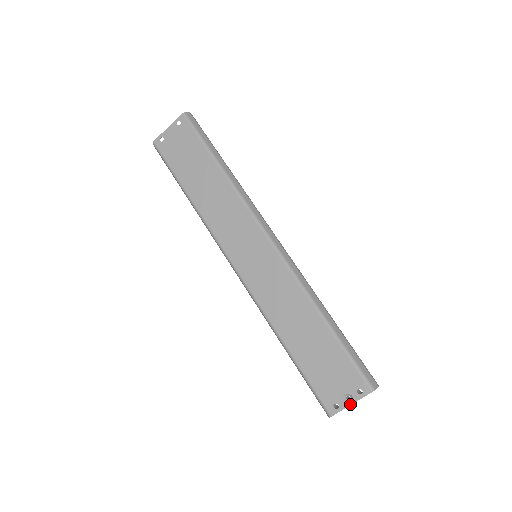
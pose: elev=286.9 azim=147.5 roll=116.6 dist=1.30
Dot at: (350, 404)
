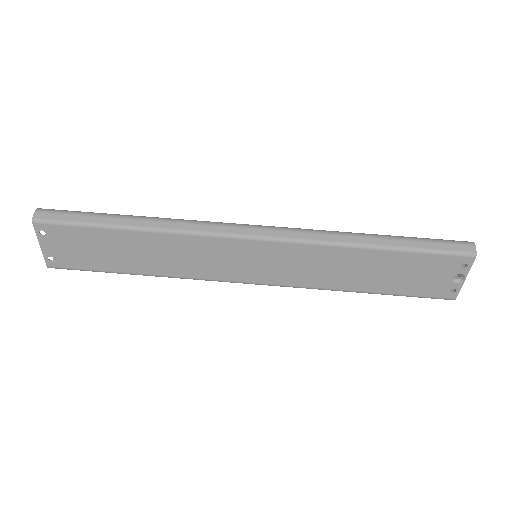
Dot at: (464, 280)
